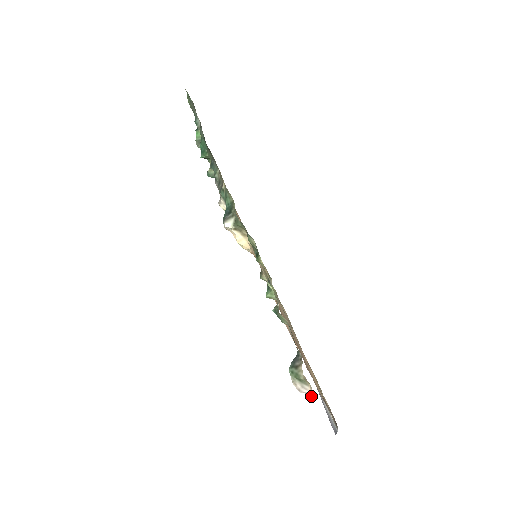
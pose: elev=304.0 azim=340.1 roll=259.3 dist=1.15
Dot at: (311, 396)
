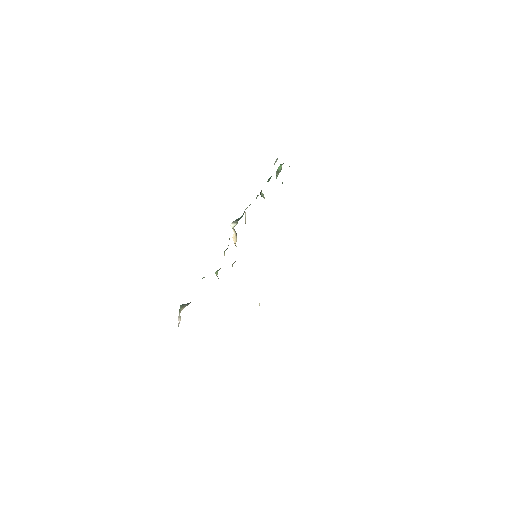
Dot at: occluded
